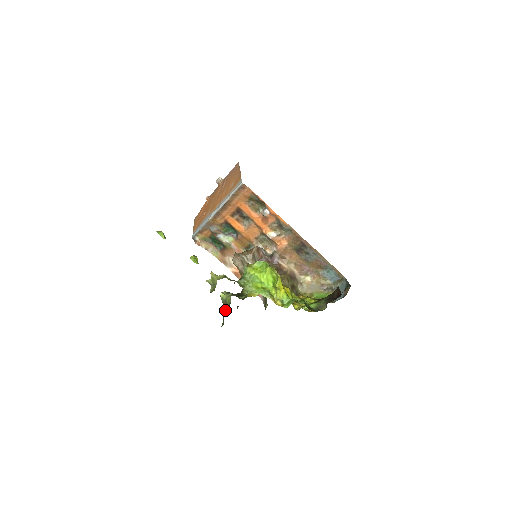
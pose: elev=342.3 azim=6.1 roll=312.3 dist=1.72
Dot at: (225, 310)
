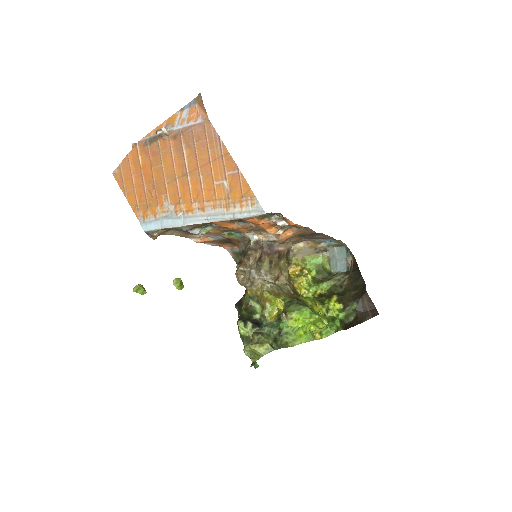
Dot at: occluded
